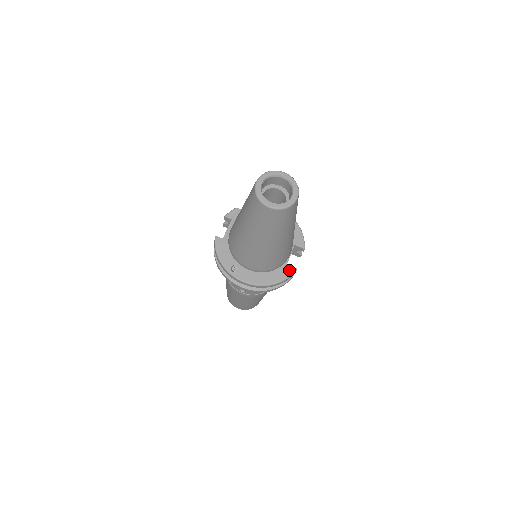
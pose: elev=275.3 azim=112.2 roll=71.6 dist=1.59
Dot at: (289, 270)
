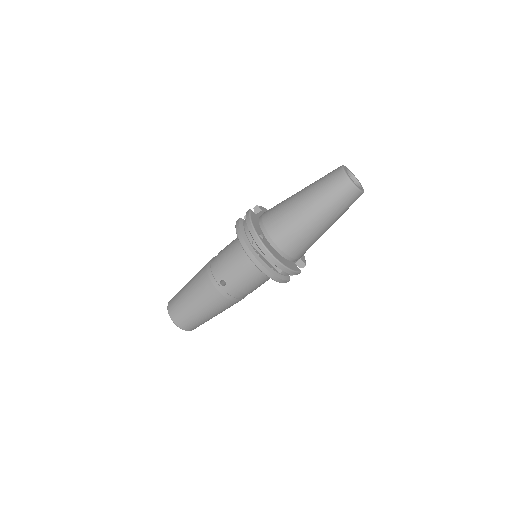
Dot at: (296, 268)
